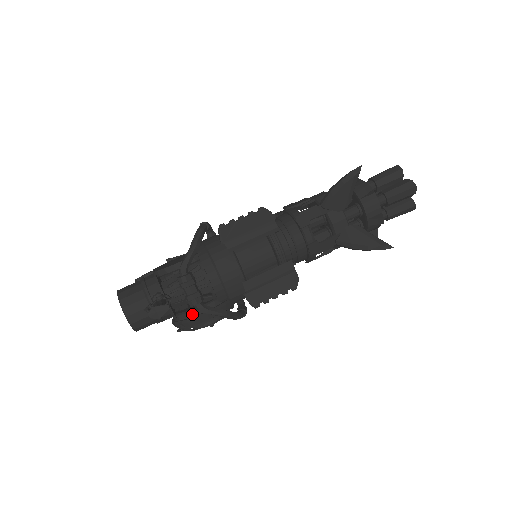
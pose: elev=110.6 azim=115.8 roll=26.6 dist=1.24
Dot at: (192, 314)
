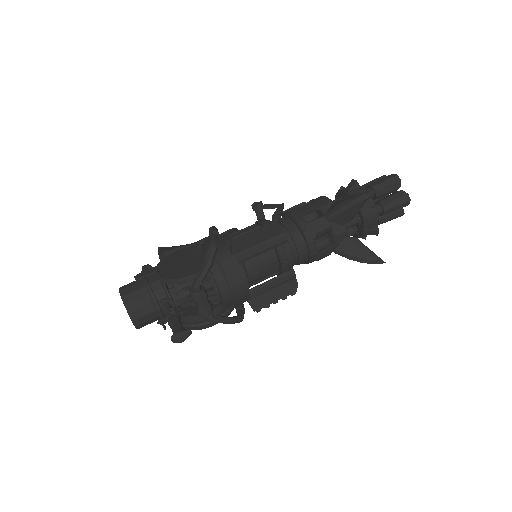
Dot at: (199, 320)
